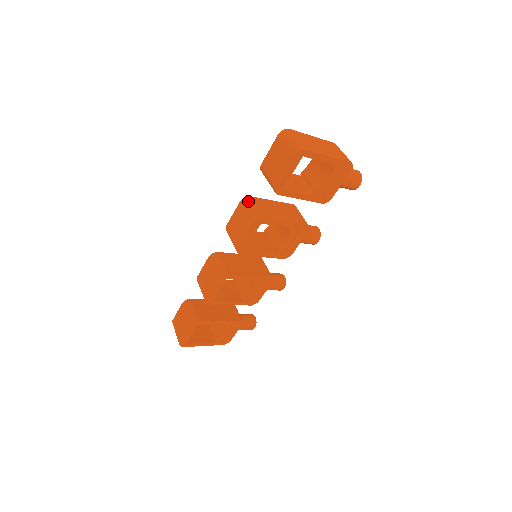
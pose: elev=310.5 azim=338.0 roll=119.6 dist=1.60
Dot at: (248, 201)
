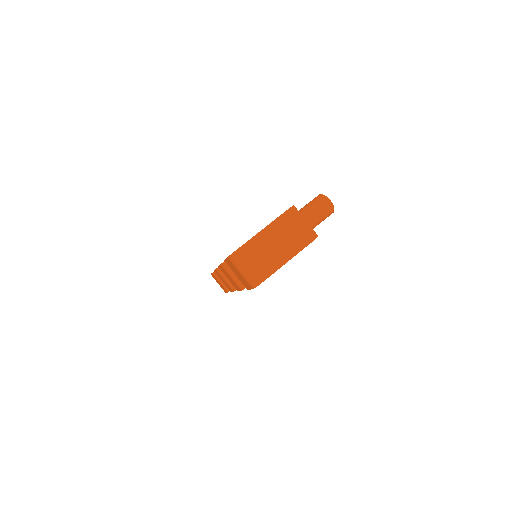
Dot at: (228, 267)
